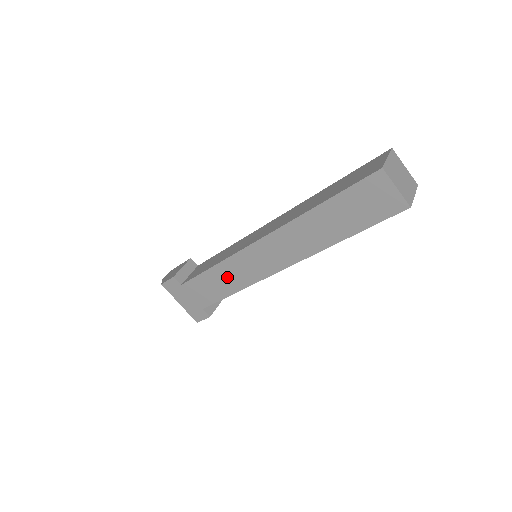
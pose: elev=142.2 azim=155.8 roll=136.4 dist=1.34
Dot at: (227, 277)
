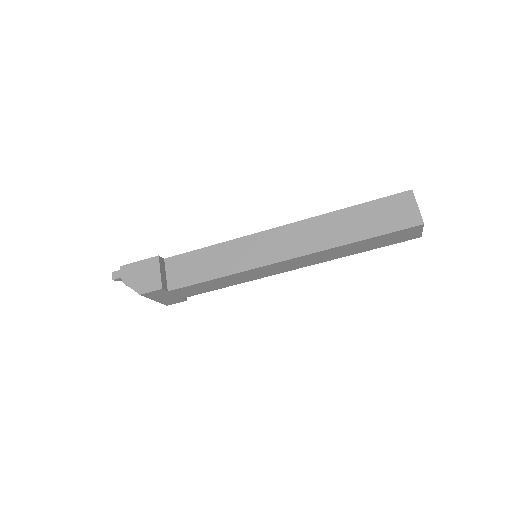
Dot at: (231, 280)
